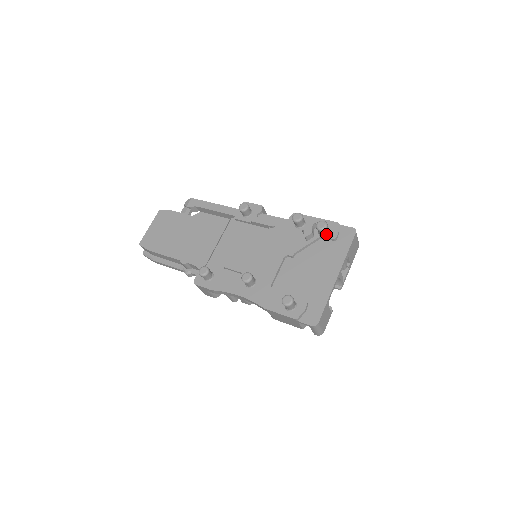
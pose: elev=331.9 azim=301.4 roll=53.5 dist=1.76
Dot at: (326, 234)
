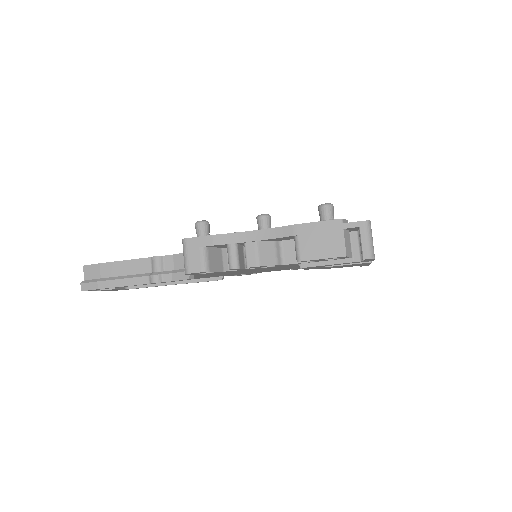
Dot at: occluded
